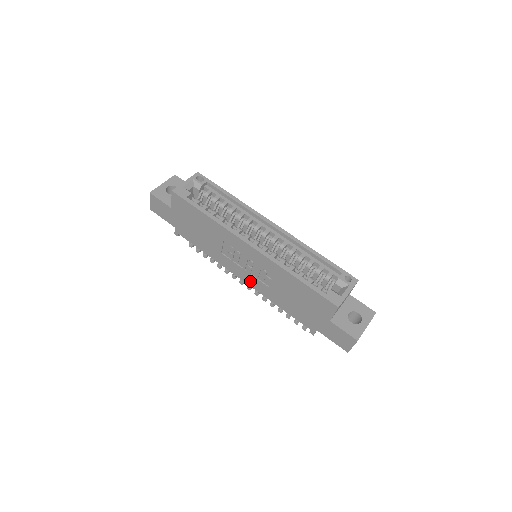
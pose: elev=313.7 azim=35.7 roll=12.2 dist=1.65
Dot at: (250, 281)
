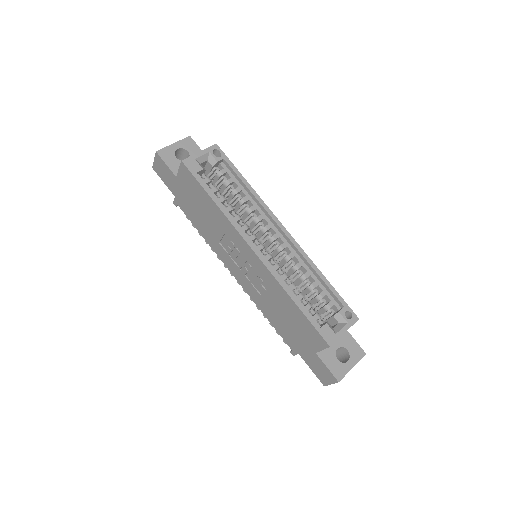
Dot at: (242, 281)
